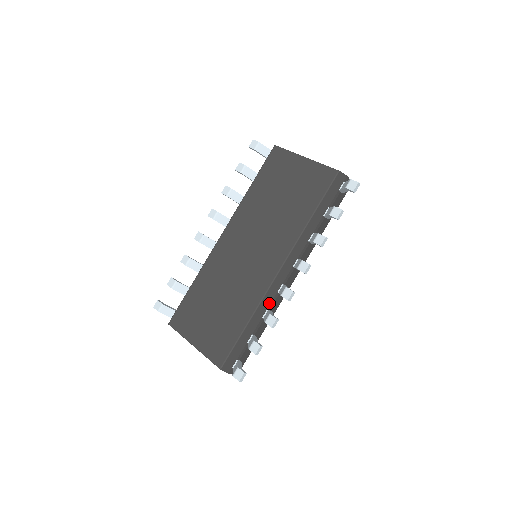
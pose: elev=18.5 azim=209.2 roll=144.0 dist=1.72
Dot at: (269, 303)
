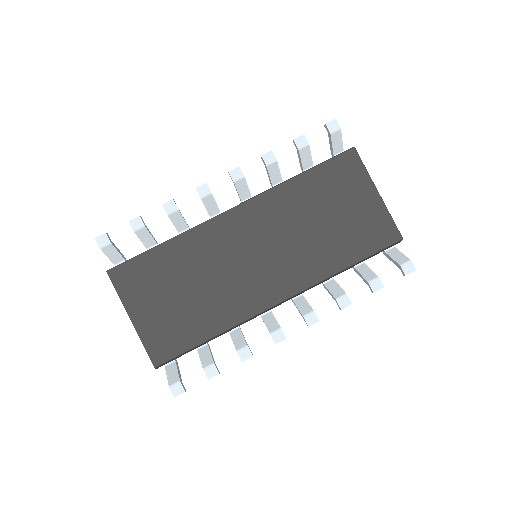
Dot at: (245, 322)
